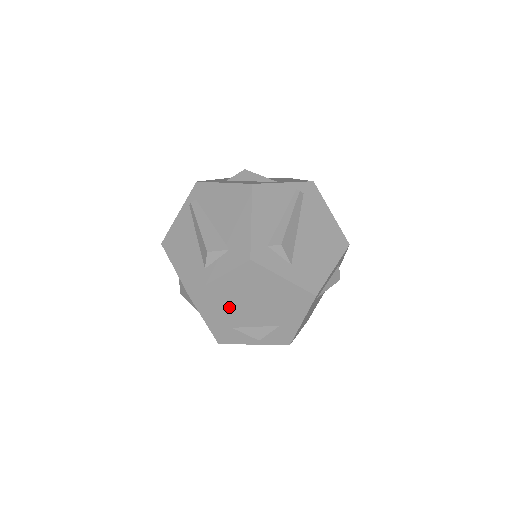
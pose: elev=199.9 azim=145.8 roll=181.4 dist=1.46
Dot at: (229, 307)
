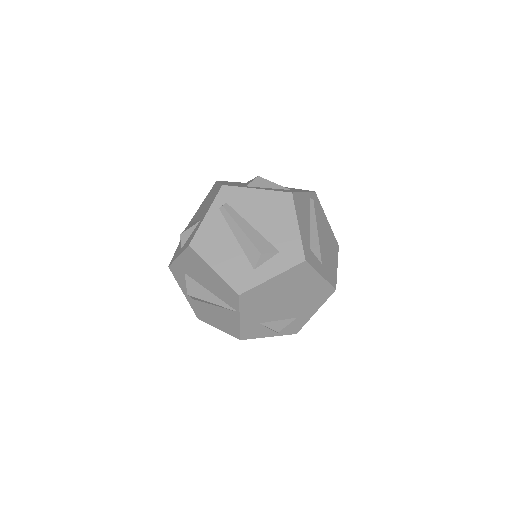
Dot at: (267, 304)
